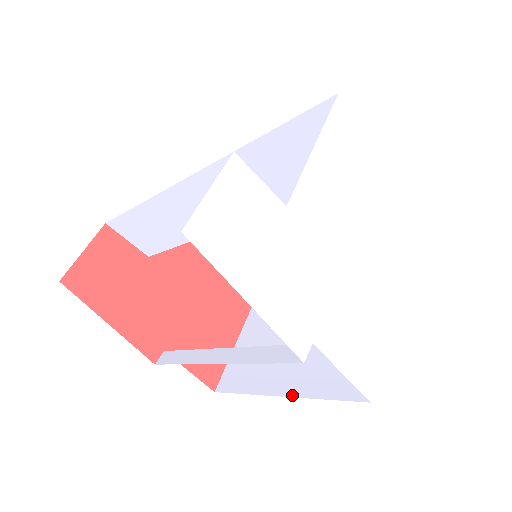
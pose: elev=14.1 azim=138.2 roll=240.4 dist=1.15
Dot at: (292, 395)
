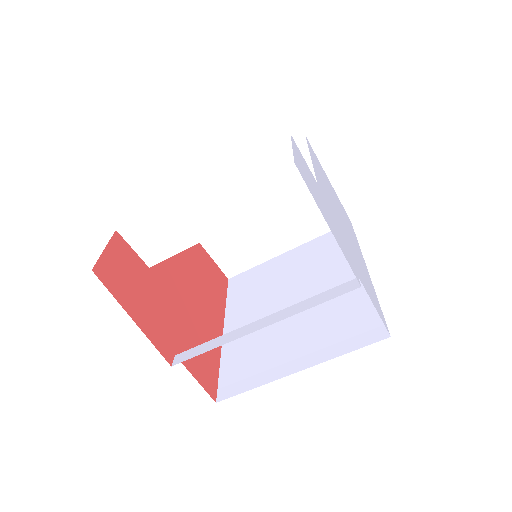
Dot at: (312, 365)
